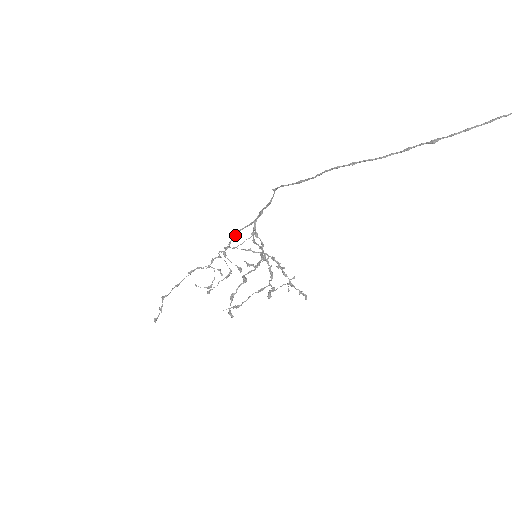
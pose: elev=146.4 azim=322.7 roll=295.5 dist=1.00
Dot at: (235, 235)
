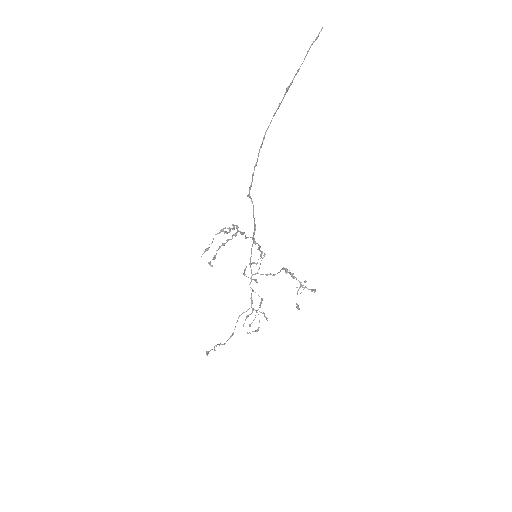
Dot at: (250, 258)
